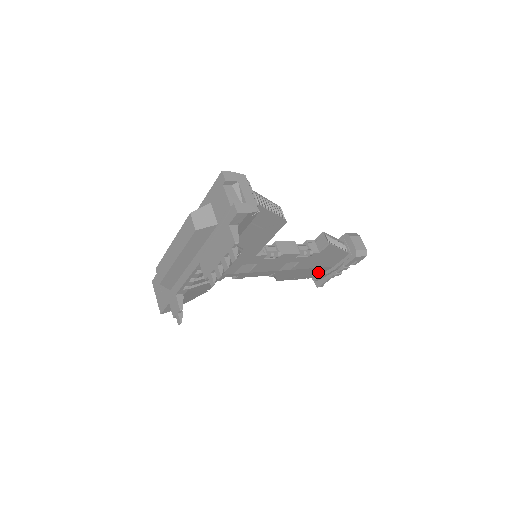
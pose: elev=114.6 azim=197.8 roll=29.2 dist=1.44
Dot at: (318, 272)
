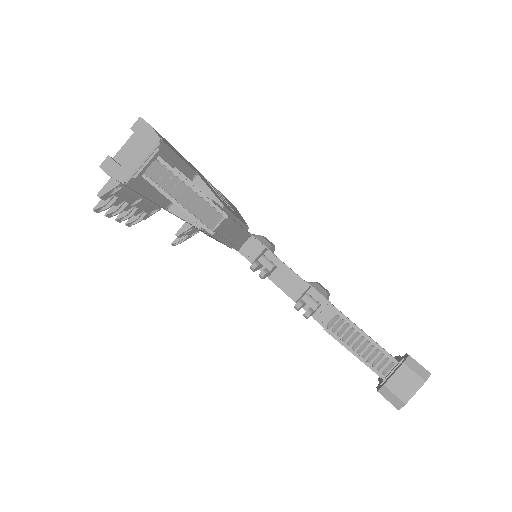
Dot at: occluded
